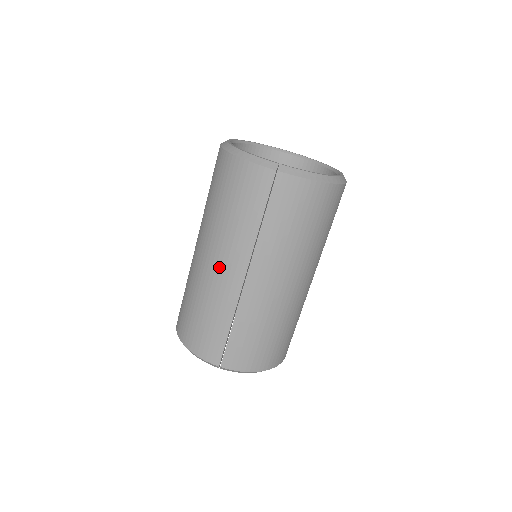
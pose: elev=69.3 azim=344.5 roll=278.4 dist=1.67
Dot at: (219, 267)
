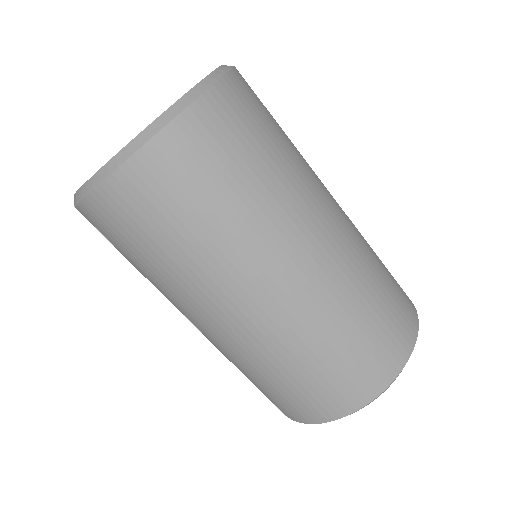
Dot at: occluded
